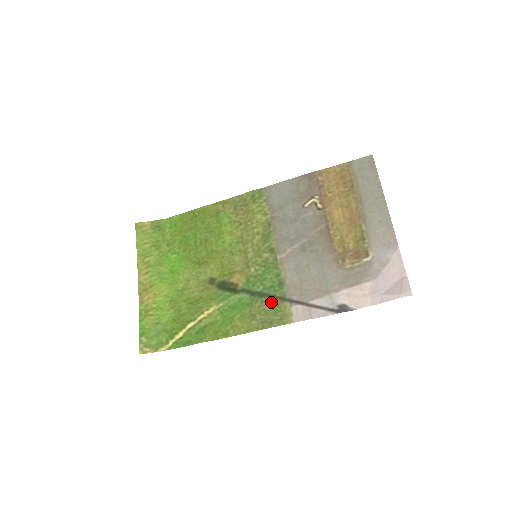
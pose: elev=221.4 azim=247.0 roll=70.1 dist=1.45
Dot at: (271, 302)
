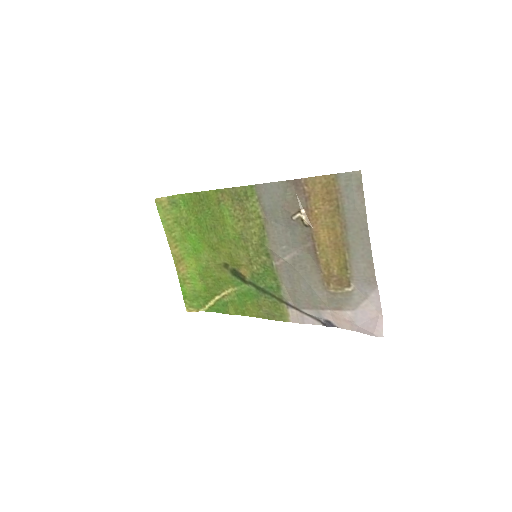
Dot at: (272, 300)
